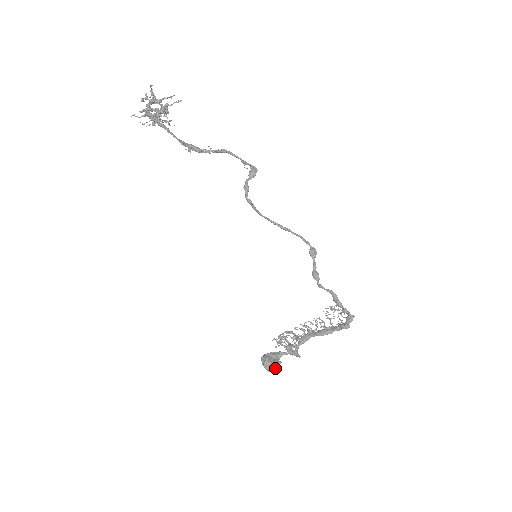
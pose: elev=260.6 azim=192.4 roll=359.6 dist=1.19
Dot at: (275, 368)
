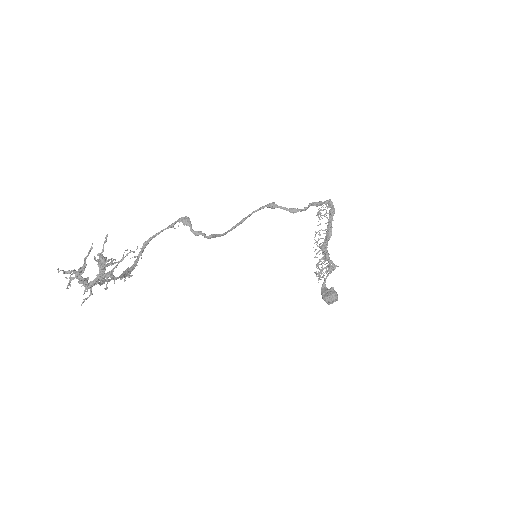
Dot at: (336, 293)
